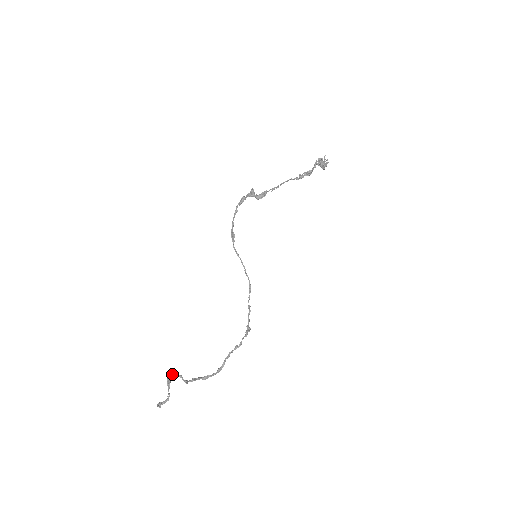
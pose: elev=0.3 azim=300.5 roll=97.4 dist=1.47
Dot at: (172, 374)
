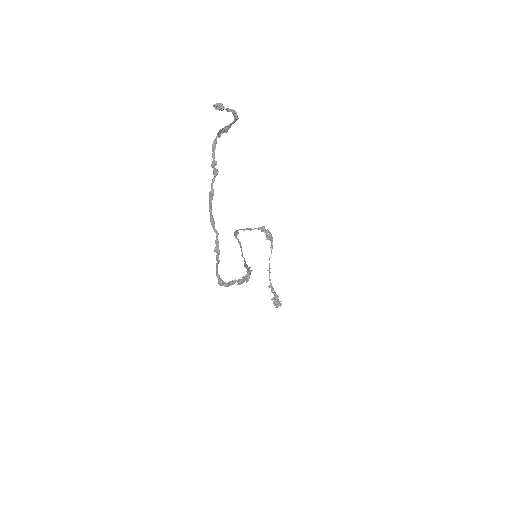
Dot at: (212, 146)
